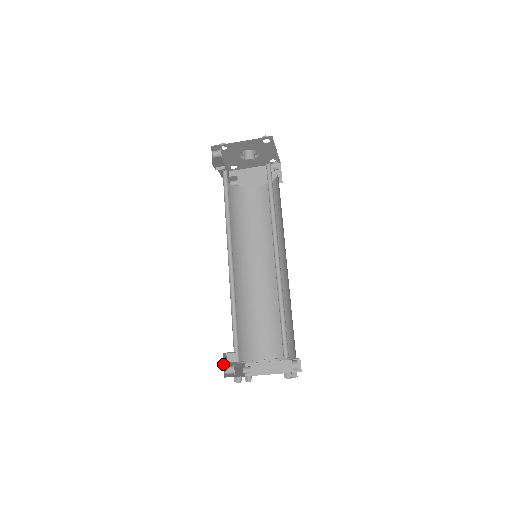
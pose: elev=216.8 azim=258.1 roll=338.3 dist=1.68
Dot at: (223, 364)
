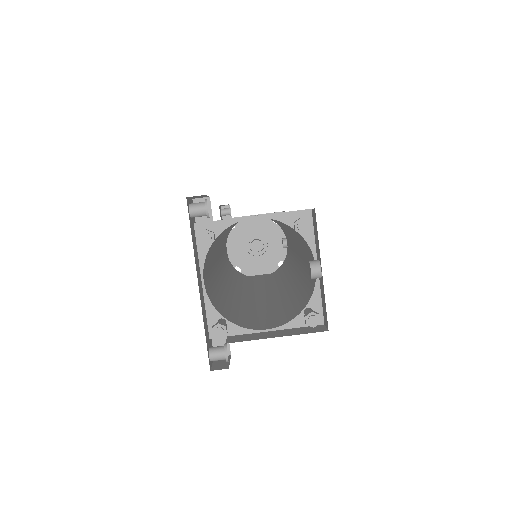
Dot at: (189, 200)
